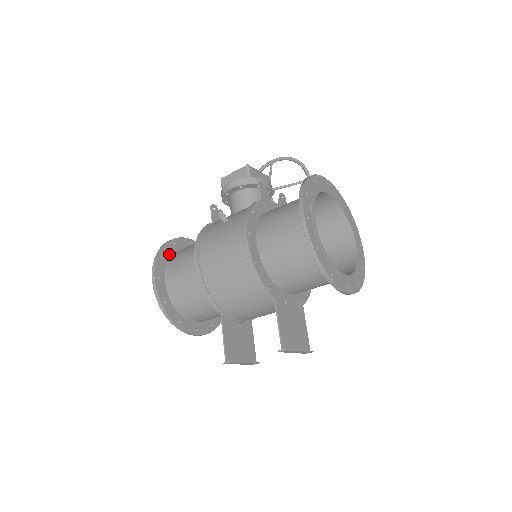
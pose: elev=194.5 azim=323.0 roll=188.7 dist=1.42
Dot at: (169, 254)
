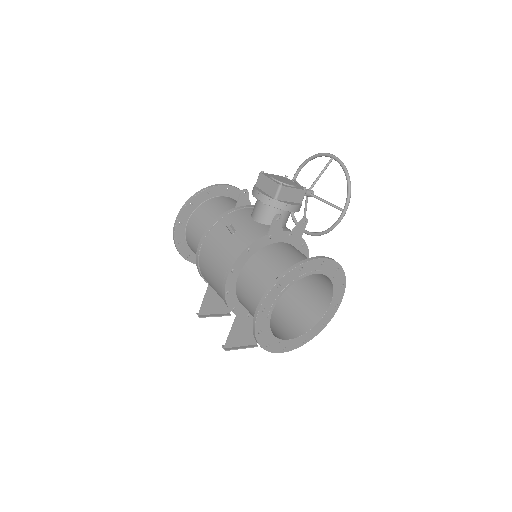
Dot at: (199, 202)
